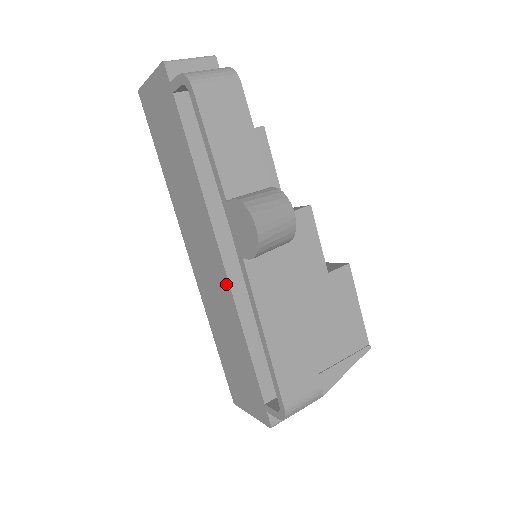
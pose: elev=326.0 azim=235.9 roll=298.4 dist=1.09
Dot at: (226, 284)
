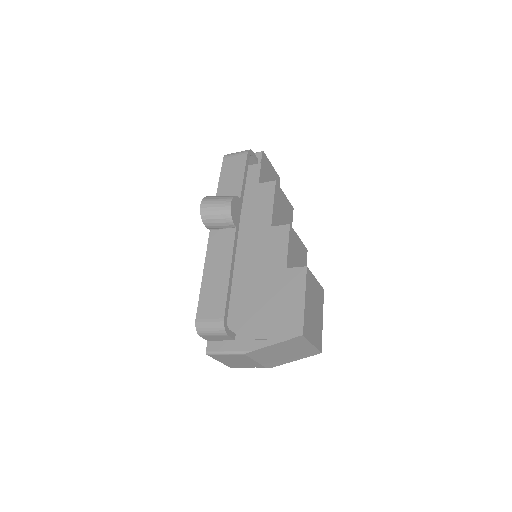
Dot at: occluded
